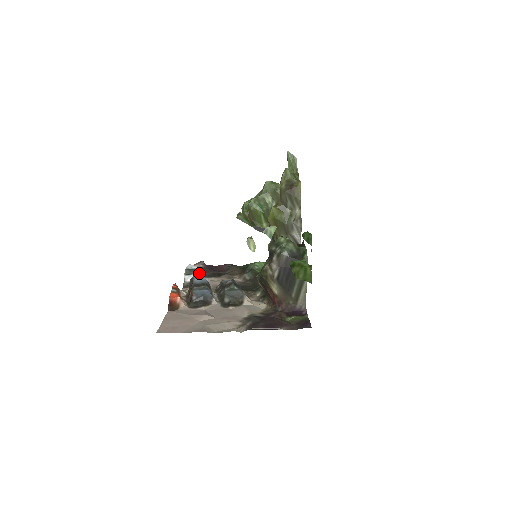
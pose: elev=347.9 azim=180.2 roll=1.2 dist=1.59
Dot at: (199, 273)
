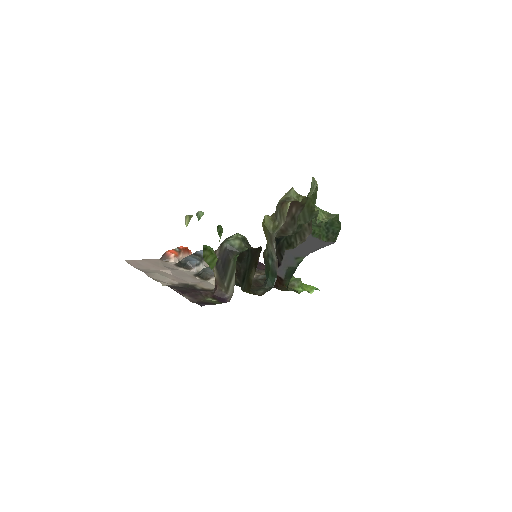
Dot at: occluded
